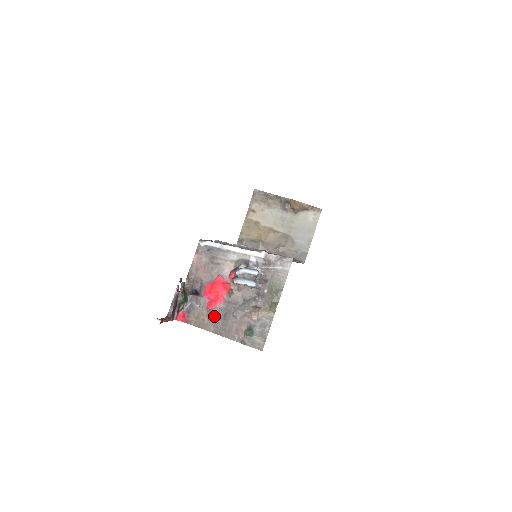
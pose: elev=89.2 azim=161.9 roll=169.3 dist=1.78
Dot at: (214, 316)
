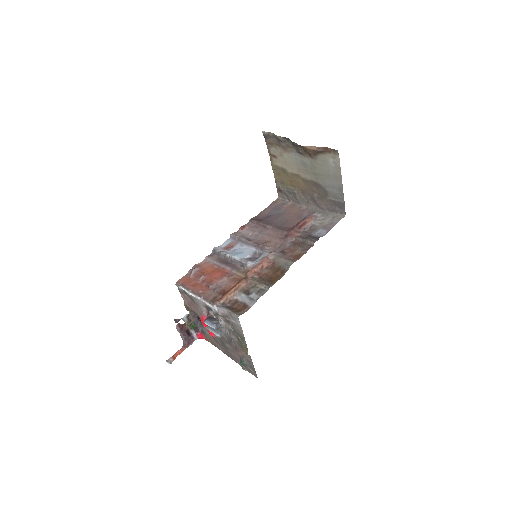
Dot at: (217, 342)
